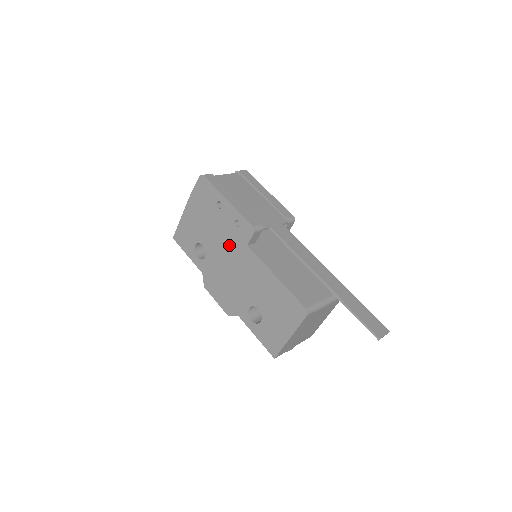
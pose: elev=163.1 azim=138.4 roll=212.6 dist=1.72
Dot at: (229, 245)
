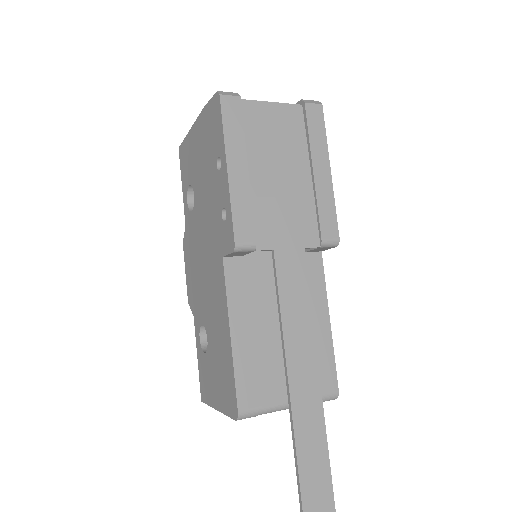
Dot at: (210, 230)
